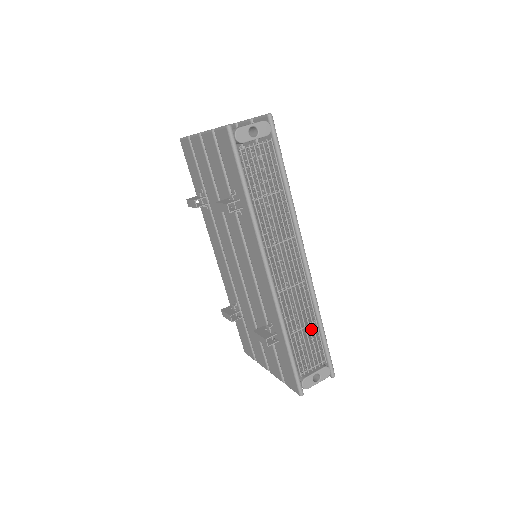
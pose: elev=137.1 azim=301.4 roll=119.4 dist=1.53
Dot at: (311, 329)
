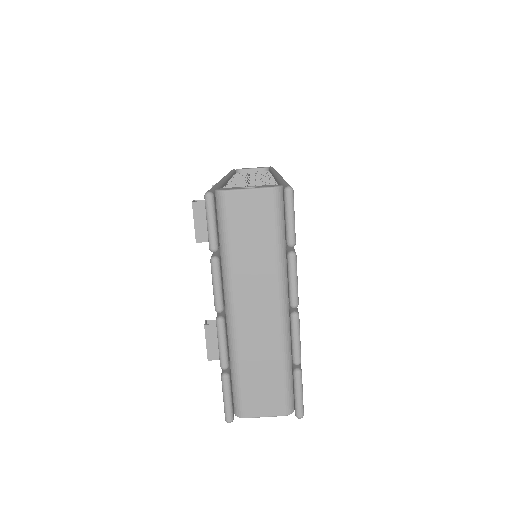
Dot at: occluded
